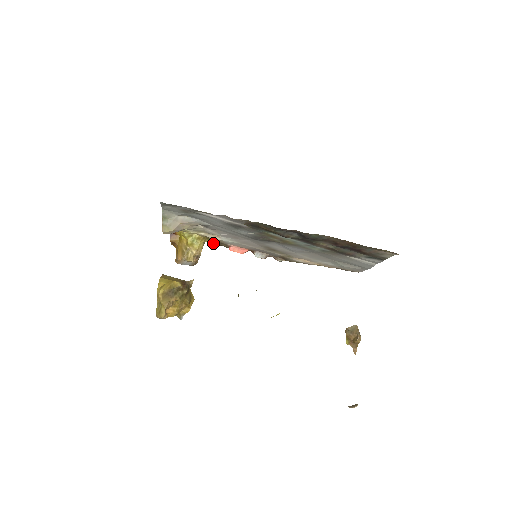
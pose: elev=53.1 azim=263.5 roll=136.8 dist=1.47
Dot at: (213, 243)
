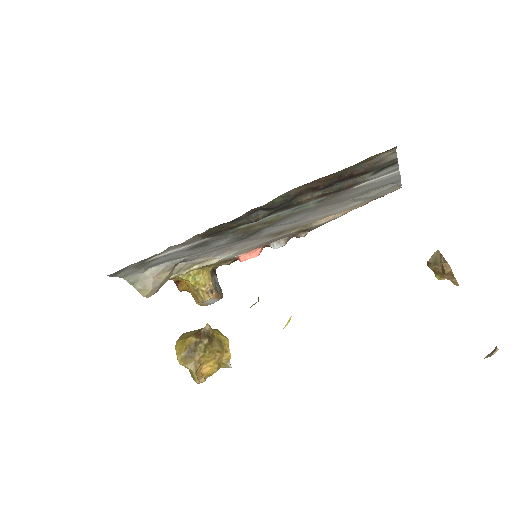
Dot at: (226, 263)
